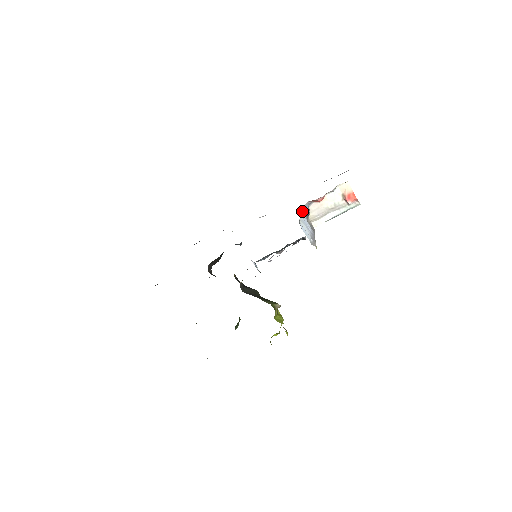
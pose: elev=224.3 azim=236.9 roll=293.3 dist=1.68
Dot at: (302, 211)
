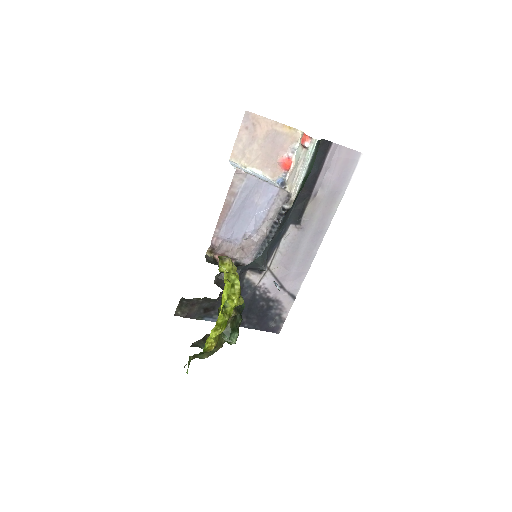
Dot at: (277, 184)
